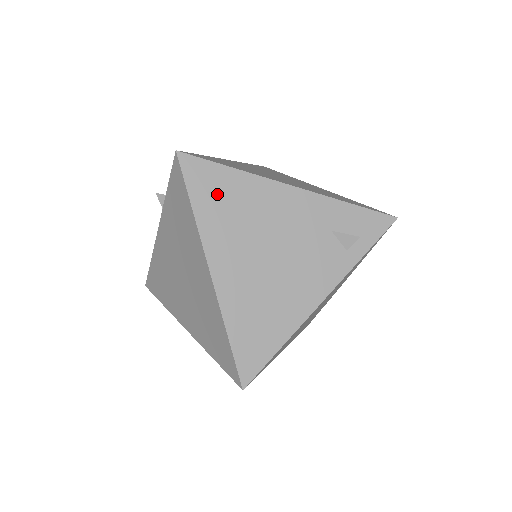
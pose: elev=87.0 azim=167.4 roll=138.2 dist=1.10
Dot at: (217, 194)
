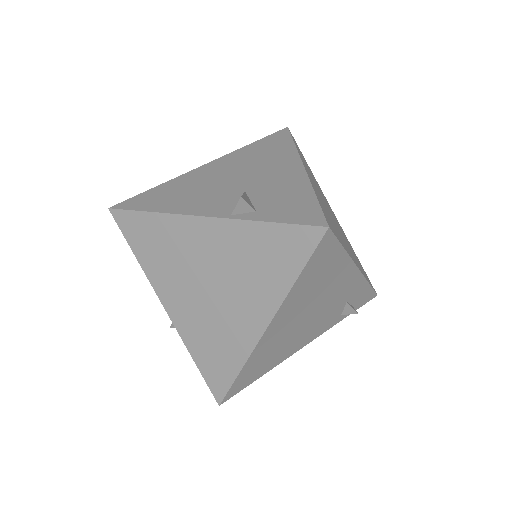
Dot at: (319, 270)
